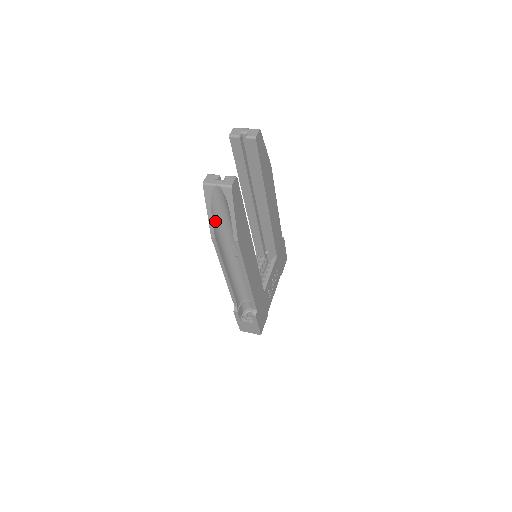
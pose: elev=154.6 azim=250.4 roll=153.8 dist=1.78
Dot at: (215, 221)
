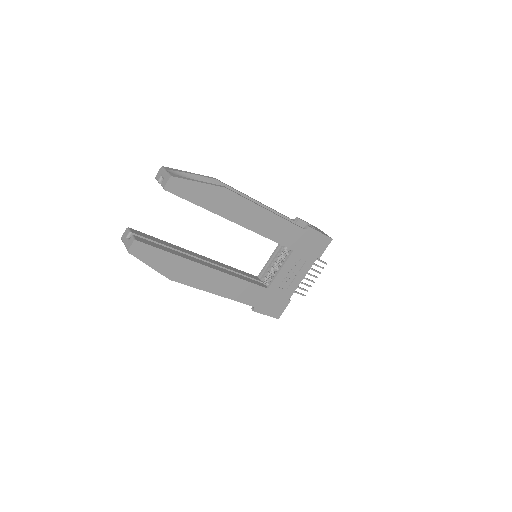
Dot at: occluded
